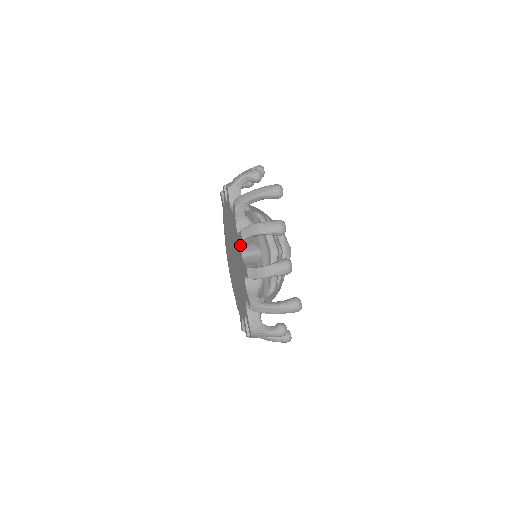
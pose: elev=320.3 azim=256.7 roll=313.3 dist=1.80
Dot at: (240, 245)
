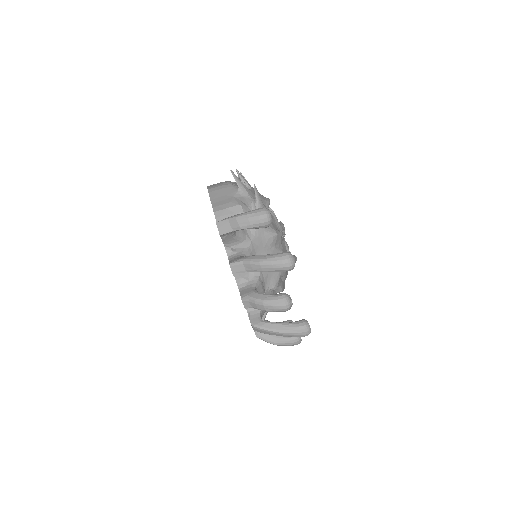
Dot at: occluded
